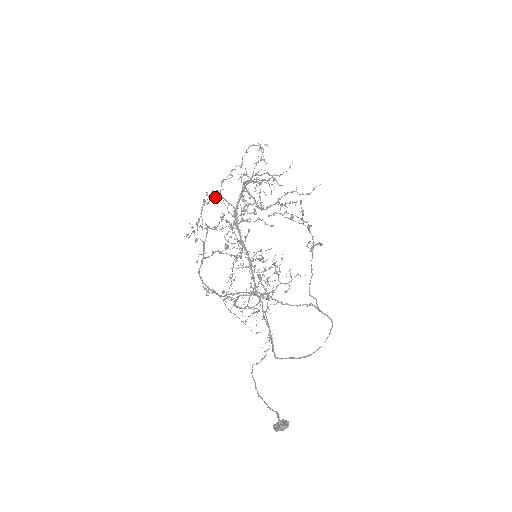
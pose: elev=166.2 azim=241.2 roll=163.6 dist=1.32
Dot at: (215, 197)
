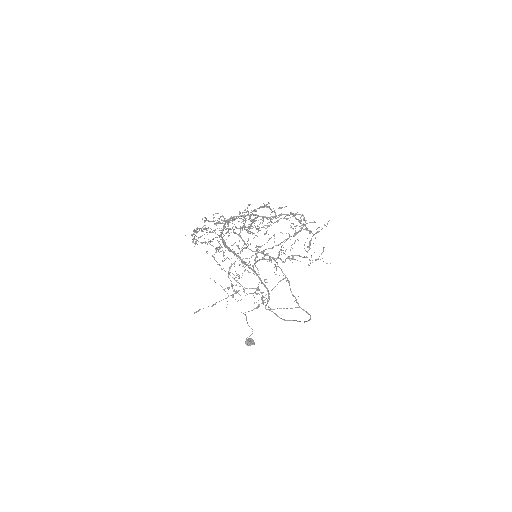
Dot at: occluded
